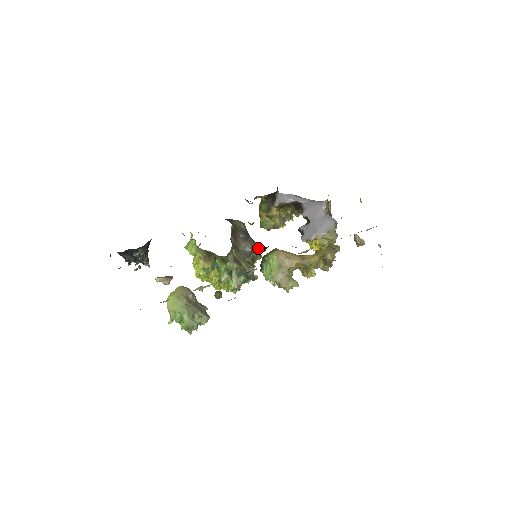
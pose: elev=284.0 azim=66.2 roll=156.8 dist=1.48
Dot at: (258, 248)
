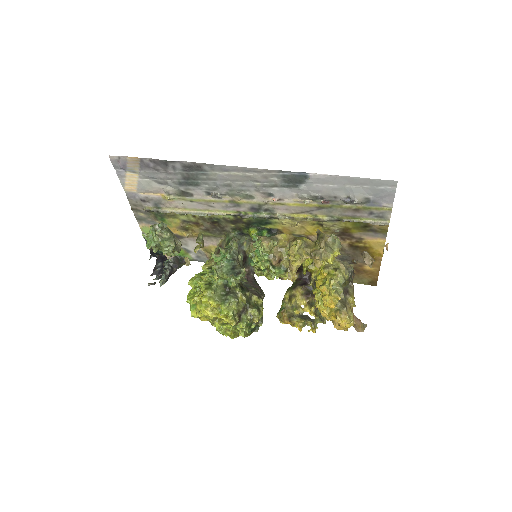
Dot at: (261, 299)
